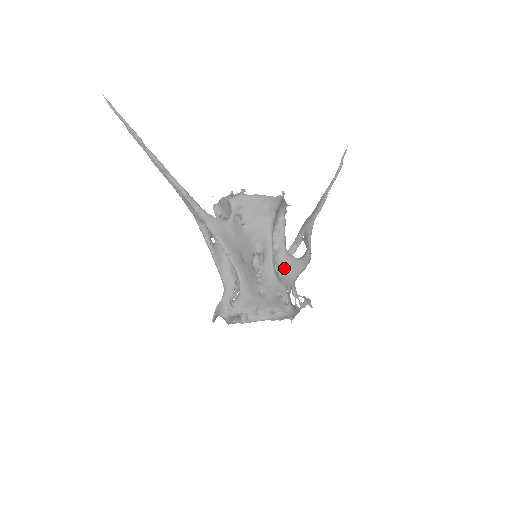
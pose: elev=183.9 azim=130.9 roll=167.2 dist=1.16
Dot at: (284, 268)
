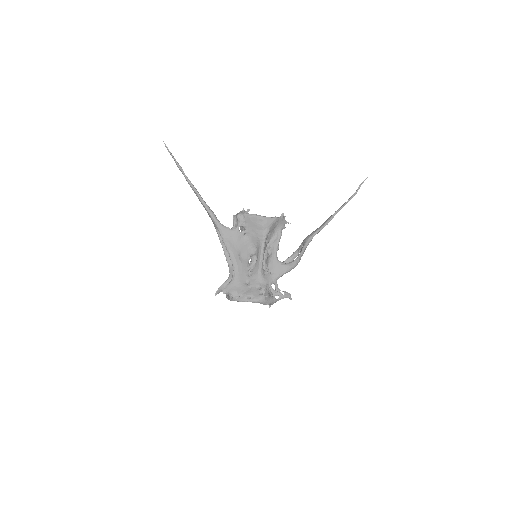
Dot at: (271, 269)
